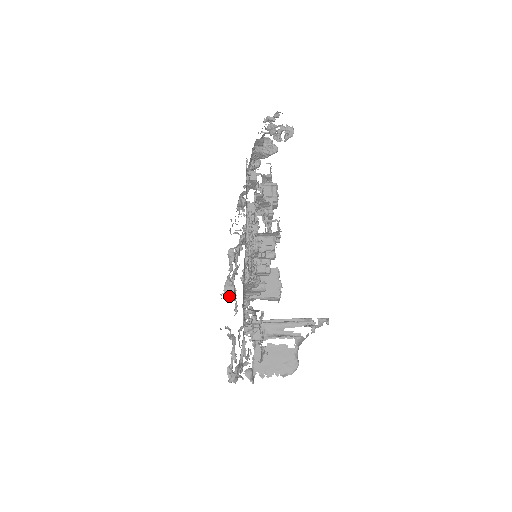
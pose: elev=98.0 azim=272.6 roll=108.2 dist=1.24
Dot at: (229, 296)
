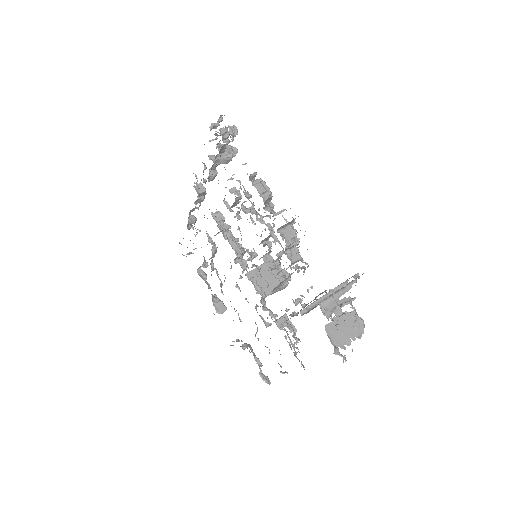
Dot at: (223, 312)
